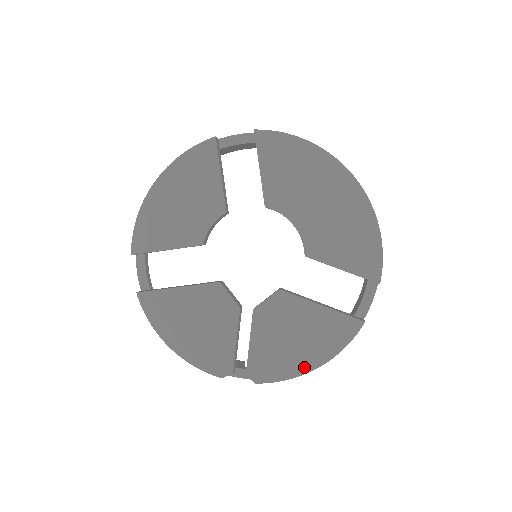
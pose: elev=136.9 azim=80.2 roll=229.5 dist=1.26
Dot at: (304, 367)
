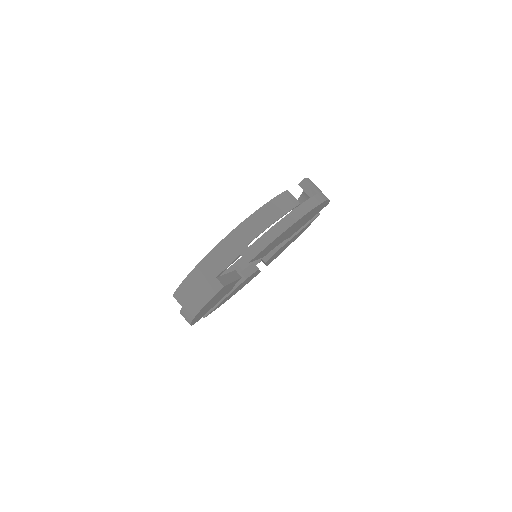
Dot at: occluded
